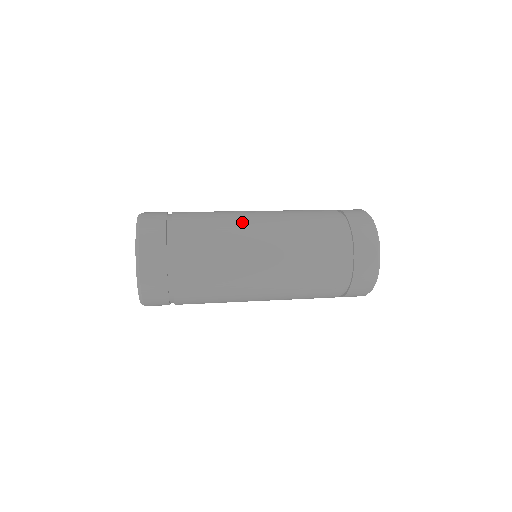
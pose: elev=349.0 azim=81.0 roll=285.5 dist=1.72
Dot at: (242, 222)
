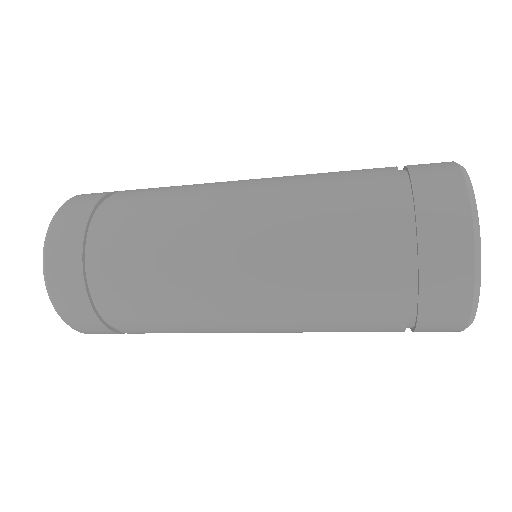
Dot at: occluded
